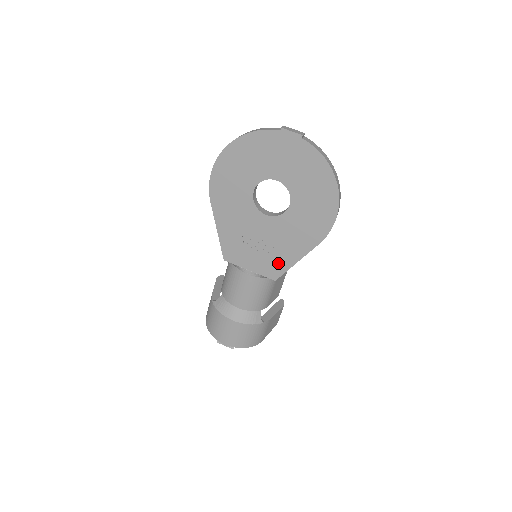
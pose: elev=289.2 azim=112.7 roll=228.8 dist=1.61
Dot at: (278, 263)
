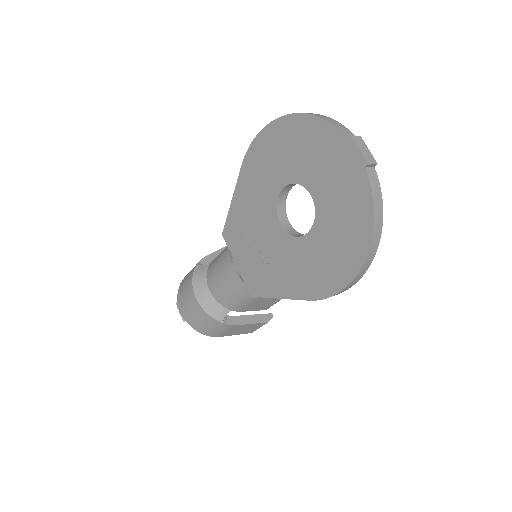
Dot at: (263, 282)
